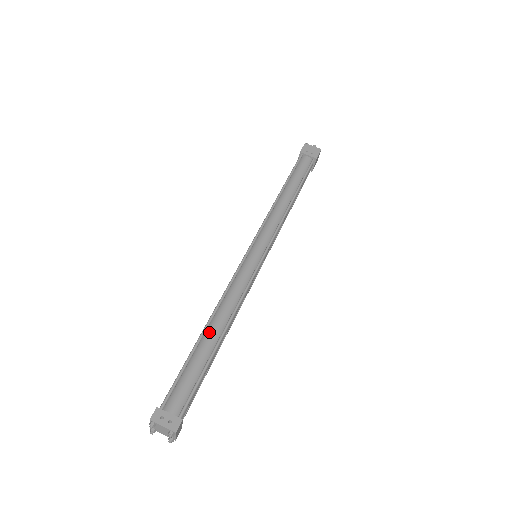
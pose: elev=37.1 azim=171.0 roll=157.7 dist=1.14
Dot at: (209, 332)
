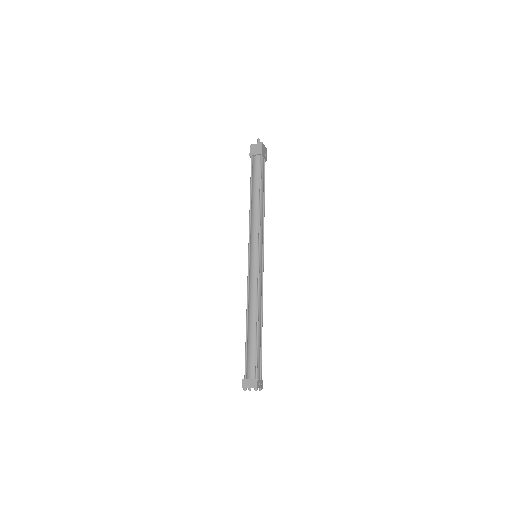
Dot at: (259, 324)
